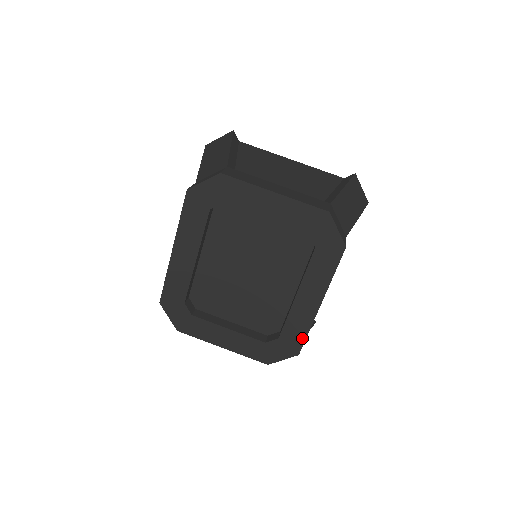
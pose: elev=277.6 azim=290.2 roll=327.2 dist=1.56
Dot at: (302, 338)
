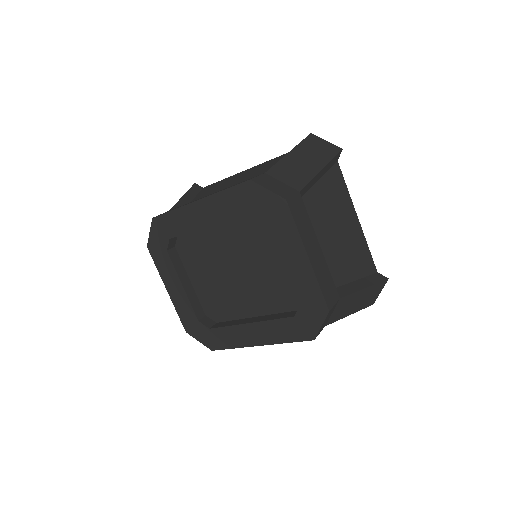
Dot at: (225, 346)
